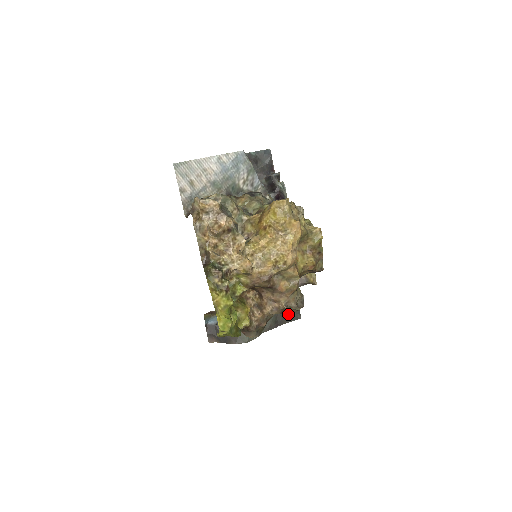
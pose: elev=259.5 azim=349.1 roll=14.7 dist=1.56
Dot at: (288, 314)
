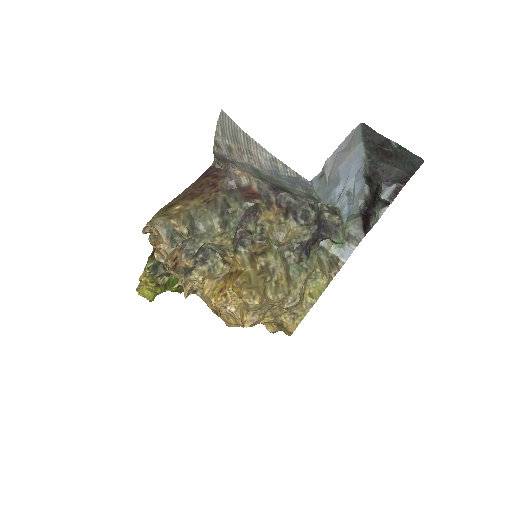
Dot at: occluded
